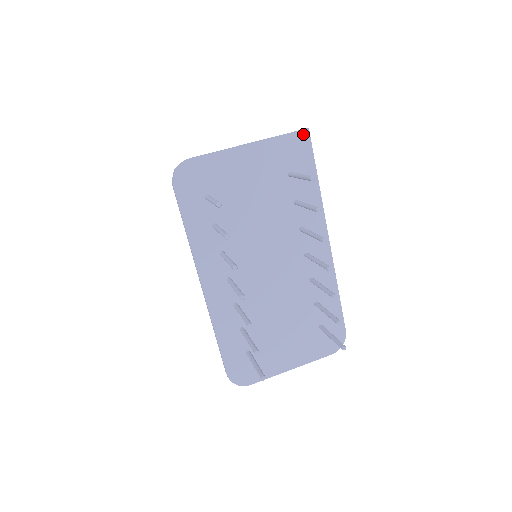
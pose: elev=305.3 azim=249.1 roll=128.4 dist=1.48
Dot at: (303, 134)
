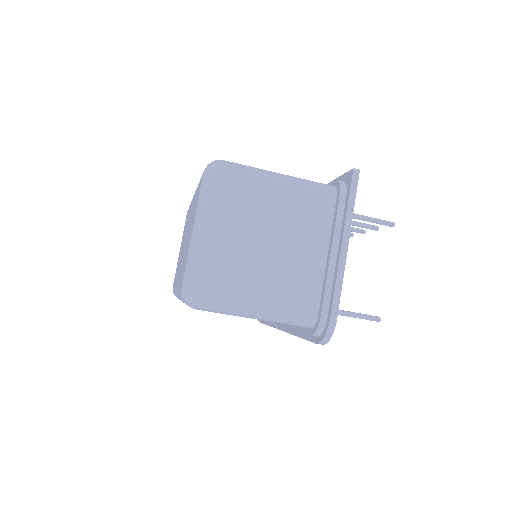
Dot at: (356, 179)
